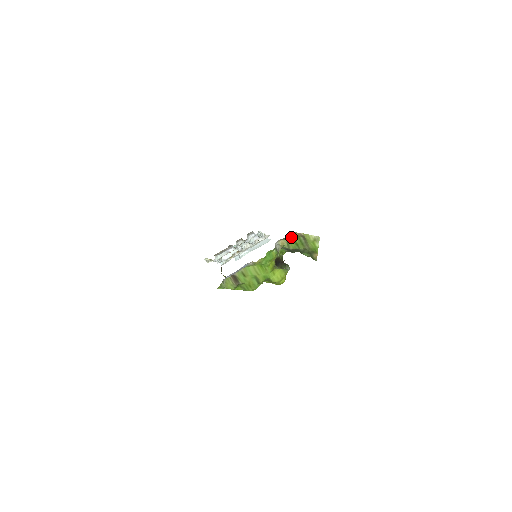
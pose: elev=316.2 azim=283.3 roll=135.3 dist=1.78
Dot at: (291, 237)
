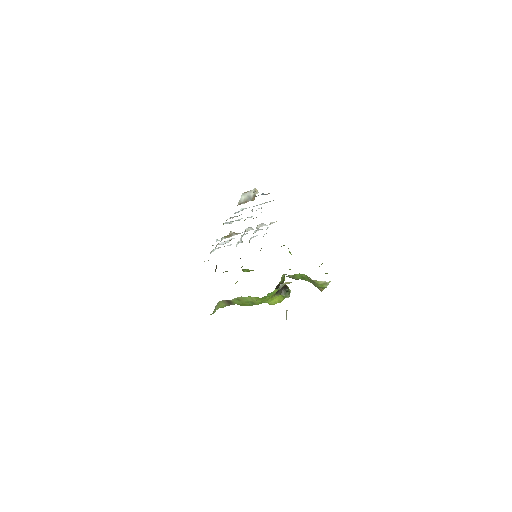
Dot at: occluded
